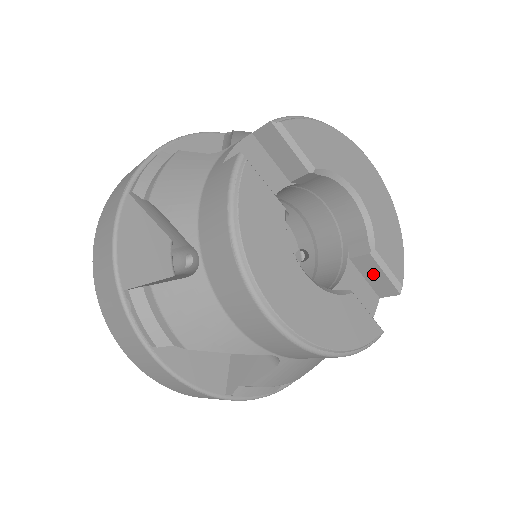
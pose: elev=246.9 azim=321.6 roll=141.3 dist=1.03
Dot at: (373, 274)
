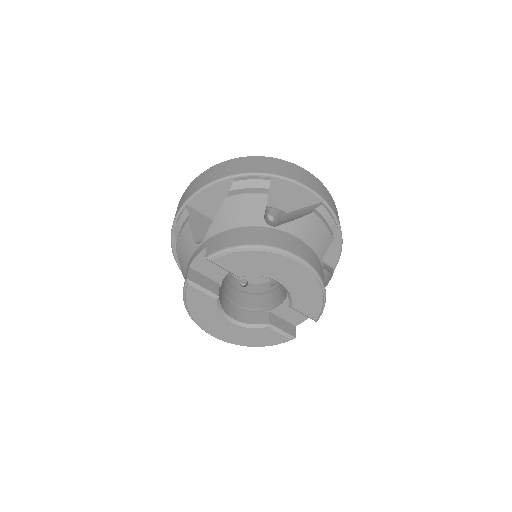
Dot at: occluded
